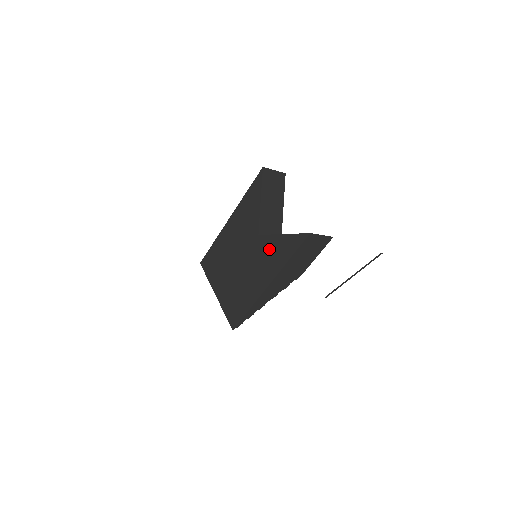
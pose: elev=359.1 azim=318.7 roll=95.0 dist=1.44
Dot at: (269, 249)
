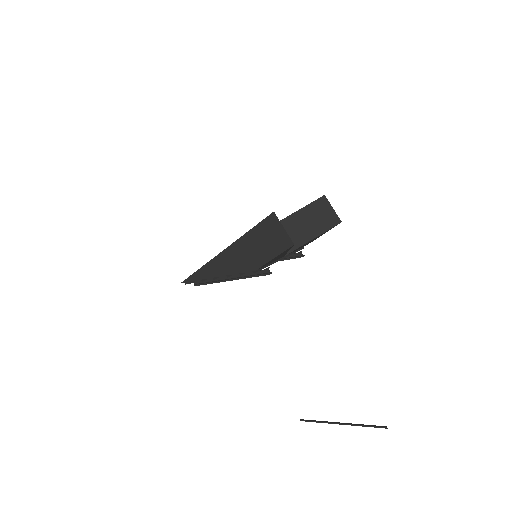
Dot at: occluded
